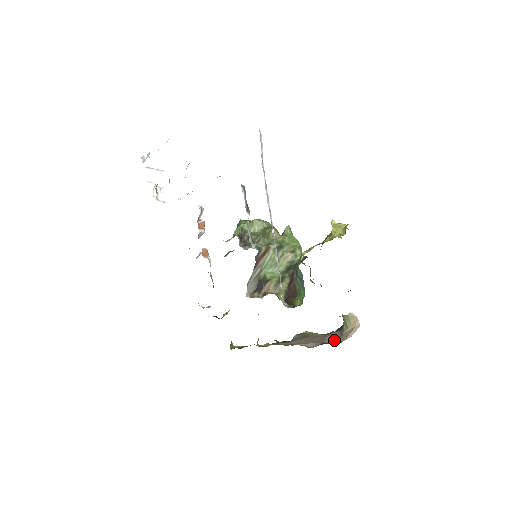
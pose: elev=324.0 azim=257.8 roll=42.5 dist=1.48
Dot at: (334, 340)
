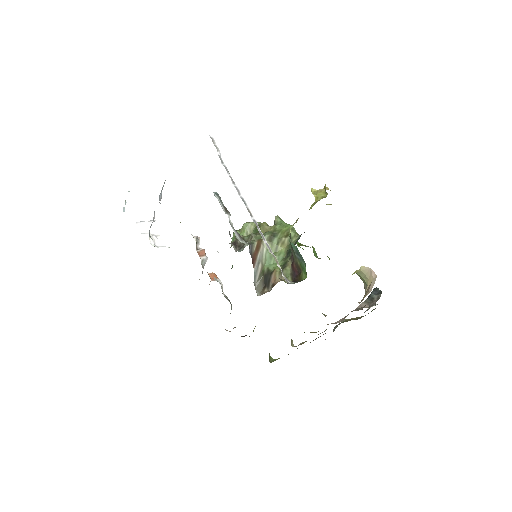
Dot at: (364, 307)
